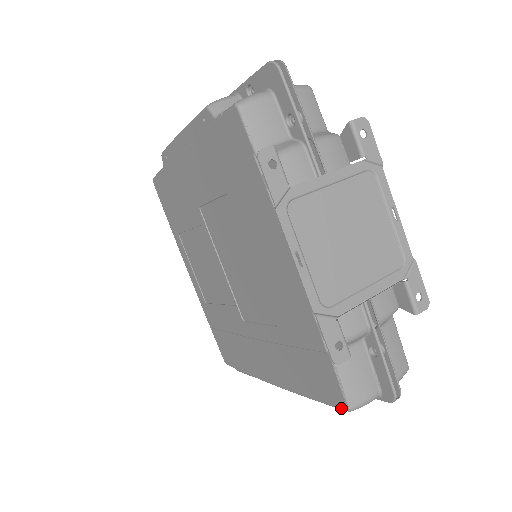
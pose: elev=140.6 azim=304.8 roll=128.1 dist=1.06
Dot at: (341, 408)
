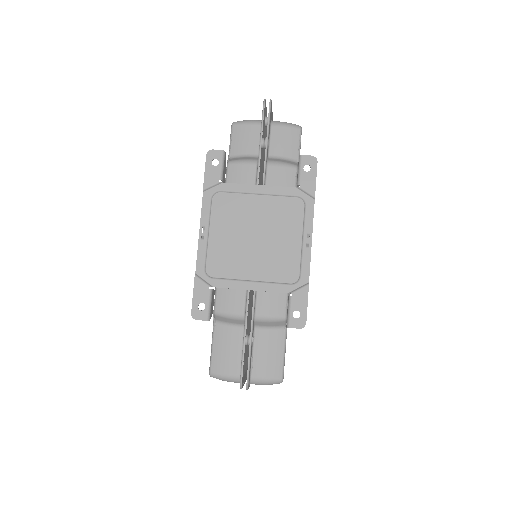
Dot at: occluded
